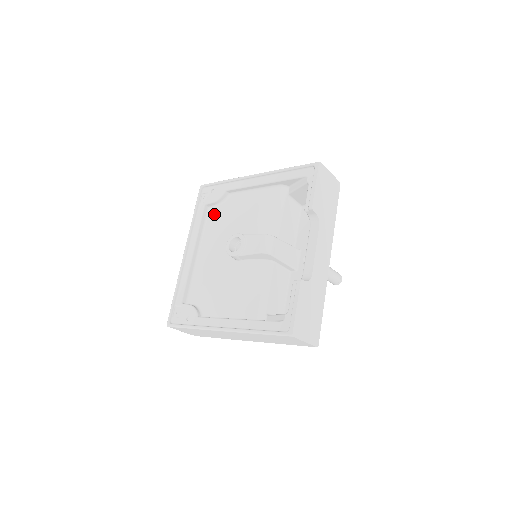
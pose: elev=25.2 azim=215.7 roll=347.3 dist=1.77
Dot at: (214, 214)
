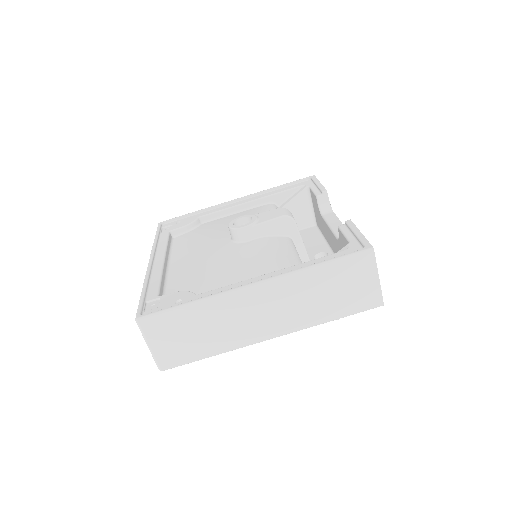
Dot at: (184, 237)
